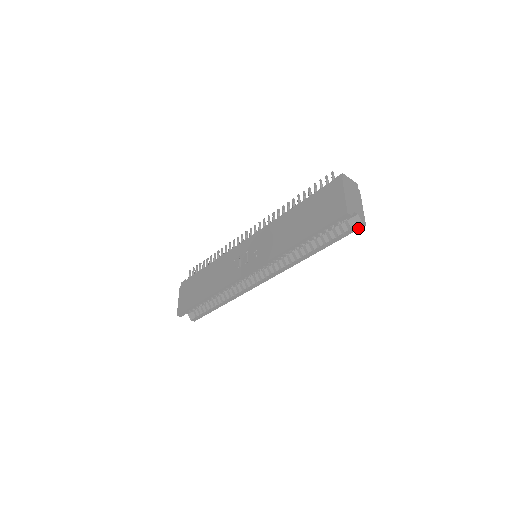
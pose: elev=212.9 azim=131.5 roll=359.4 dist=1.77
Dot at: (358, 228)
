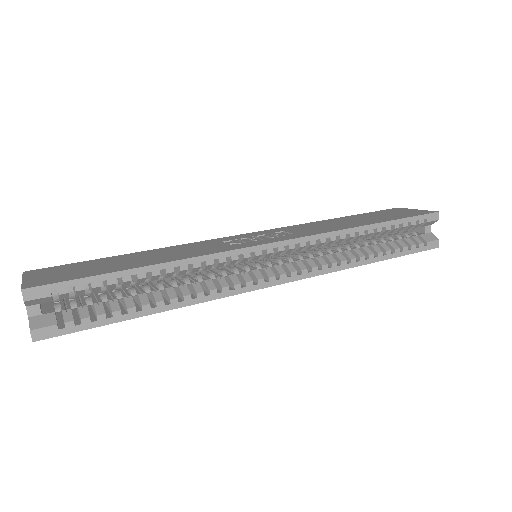
Dot at: (431, 247)
